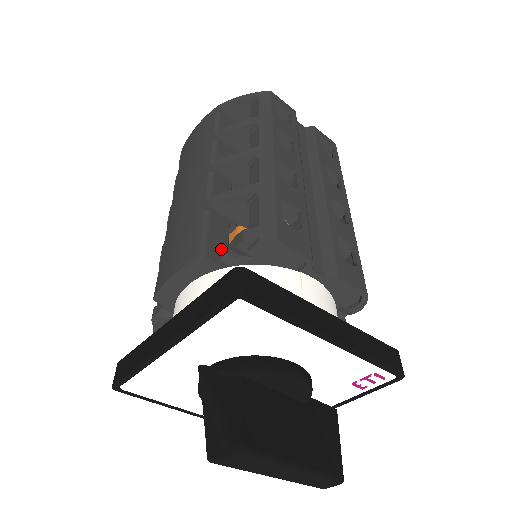
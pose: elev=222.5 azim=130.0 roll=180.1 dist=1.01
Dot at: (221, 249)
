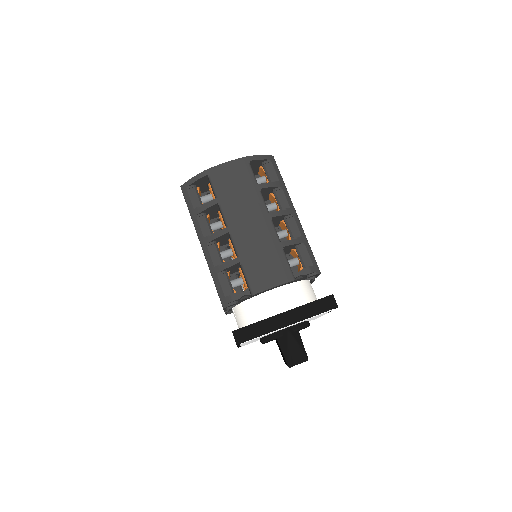
Dot at: (293, 273)
